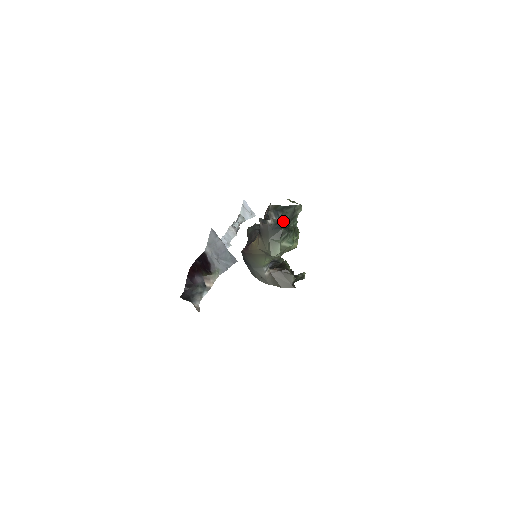
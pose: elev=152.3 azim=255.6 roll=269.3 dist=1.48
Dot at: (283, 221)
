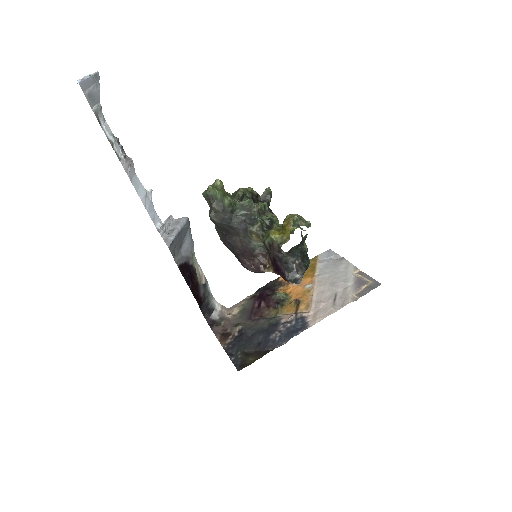
Dot at: (300, 254)
